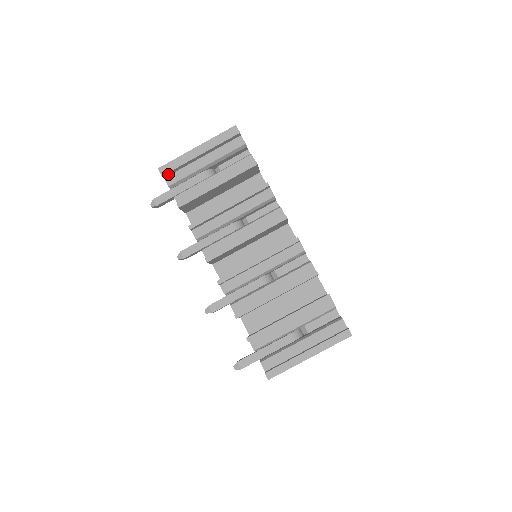
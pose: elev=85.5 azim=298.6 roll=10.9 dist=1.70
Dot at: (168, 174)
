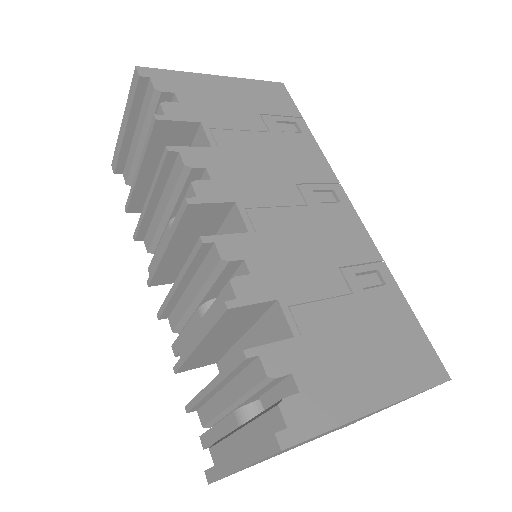
Dot at: (121, 168)
